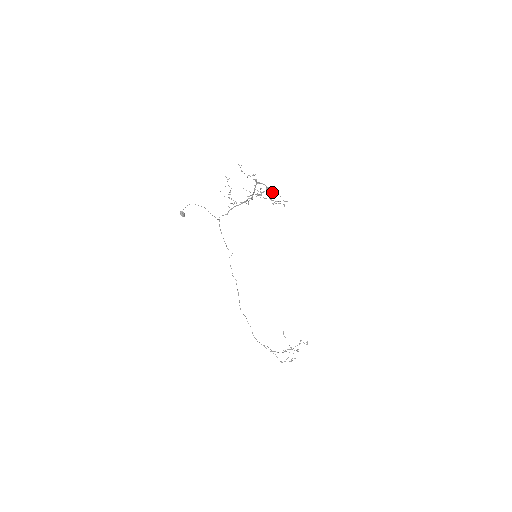
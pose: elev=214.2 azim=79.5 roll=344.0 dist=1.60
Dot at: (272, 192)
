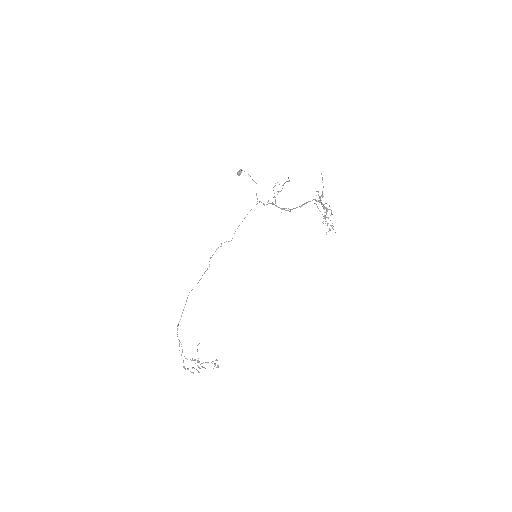
Dot at: occluded
